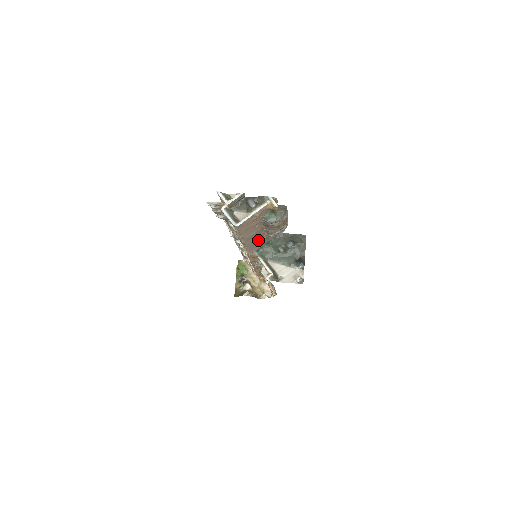
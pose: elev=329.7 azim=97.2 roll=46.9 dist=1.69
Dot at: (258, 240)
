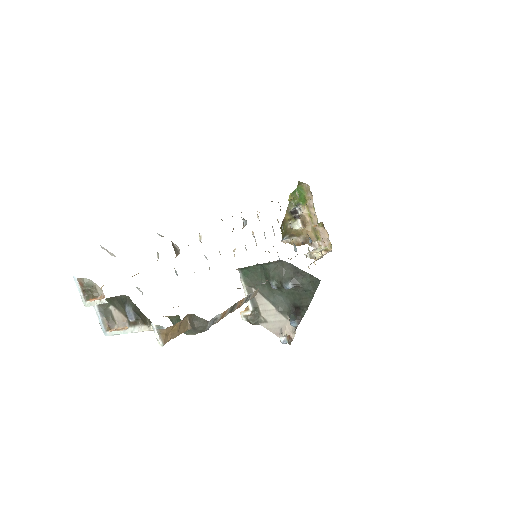
Dot at: occluded
